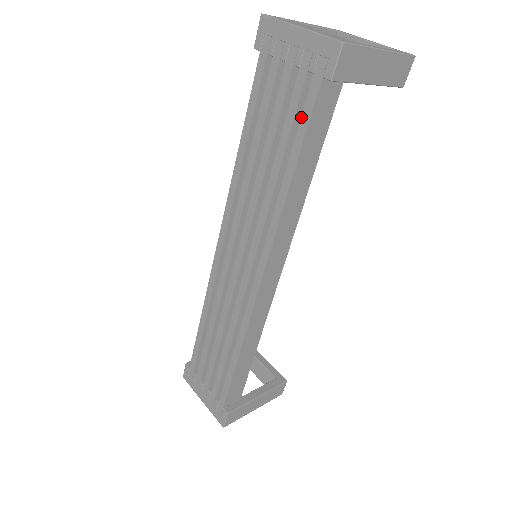
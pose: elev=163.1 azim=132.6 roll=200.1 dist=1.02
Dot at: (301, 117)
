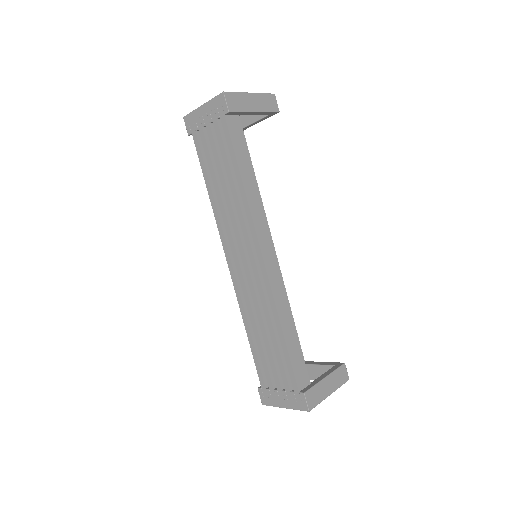
Dot at: occluded
